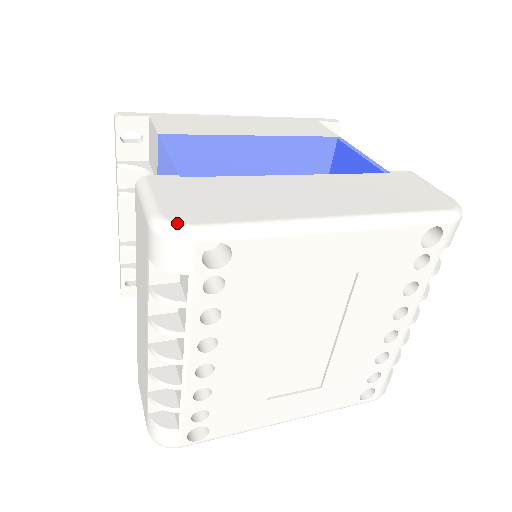
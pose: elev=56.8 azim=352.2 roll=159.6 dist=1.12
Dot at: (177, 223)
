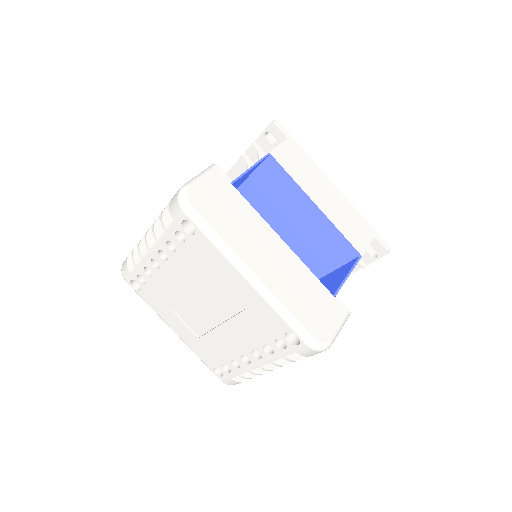
Dot at: (187, 198)
